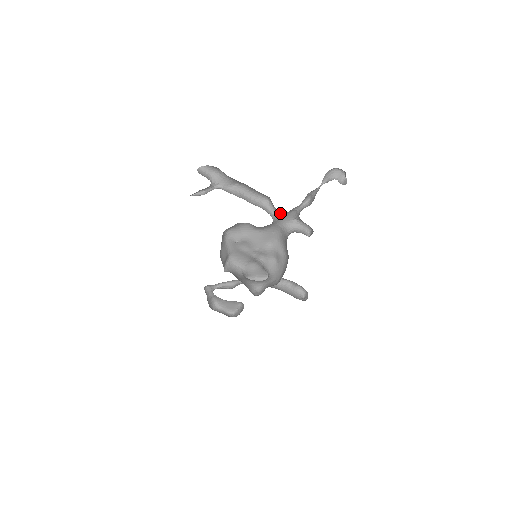
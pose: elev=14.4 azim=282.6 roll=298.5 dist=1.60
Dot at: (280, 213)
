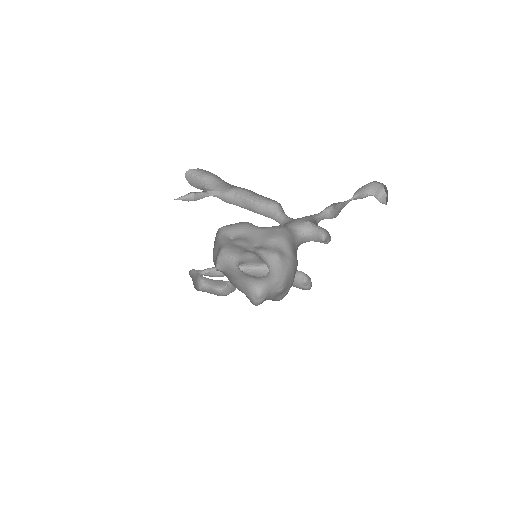
Dot at: (291, 218)
